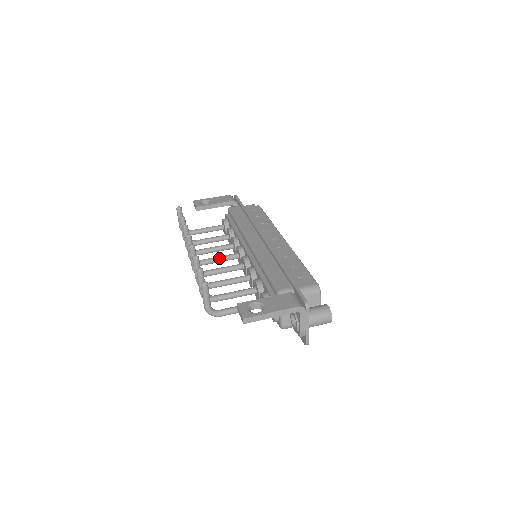
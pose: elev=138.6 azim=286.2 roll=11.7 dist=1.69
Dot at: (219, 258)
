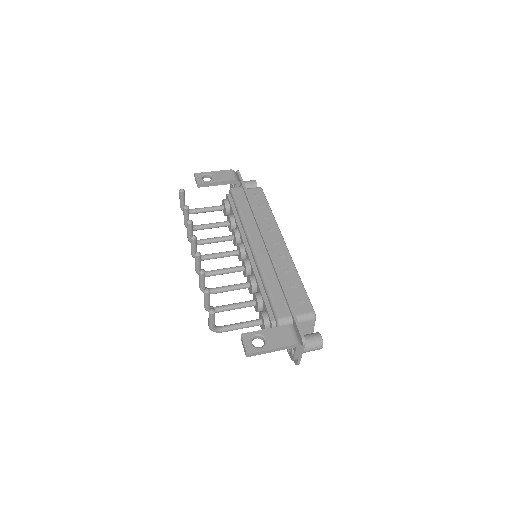
Dot at: (220, 255)
